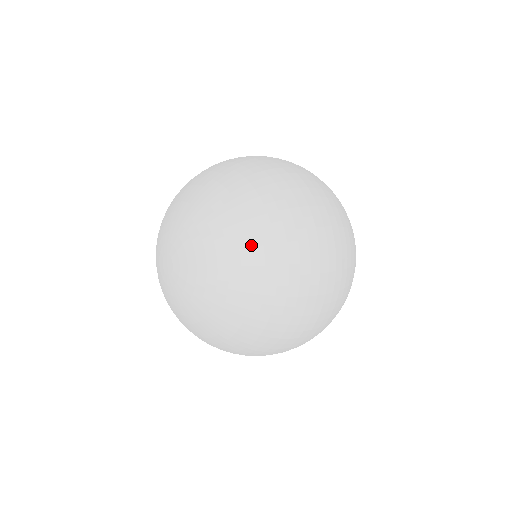
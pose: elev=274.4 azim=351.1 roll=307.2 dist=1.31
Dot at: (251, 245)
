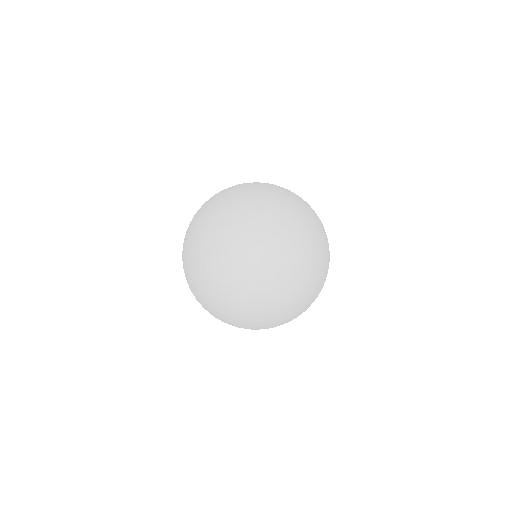
Dot at: occluded
